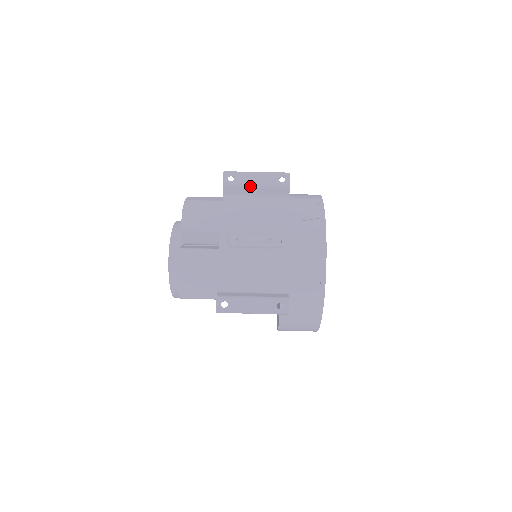
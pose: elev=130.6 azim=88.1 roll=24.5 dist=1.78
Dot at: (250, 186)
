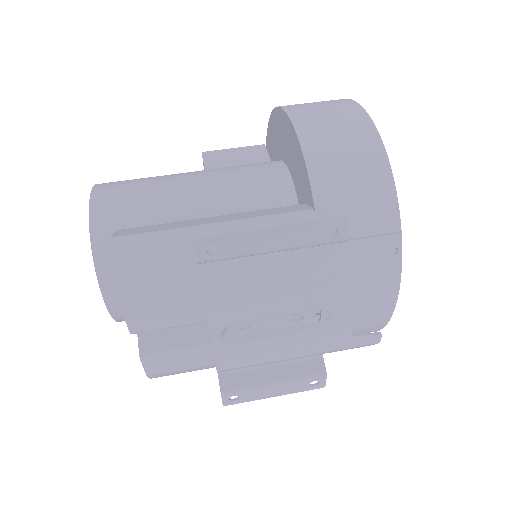
Dot at: (259, 254)
